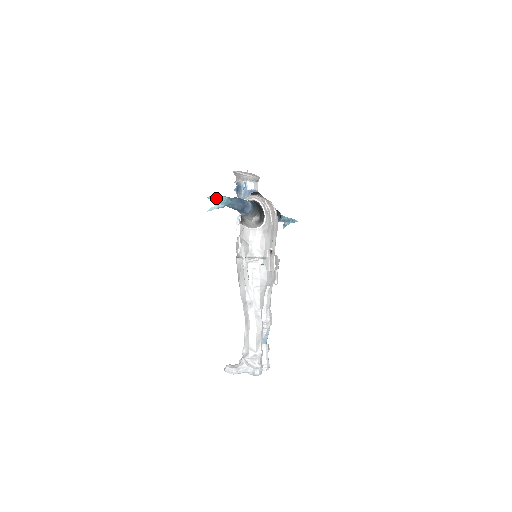
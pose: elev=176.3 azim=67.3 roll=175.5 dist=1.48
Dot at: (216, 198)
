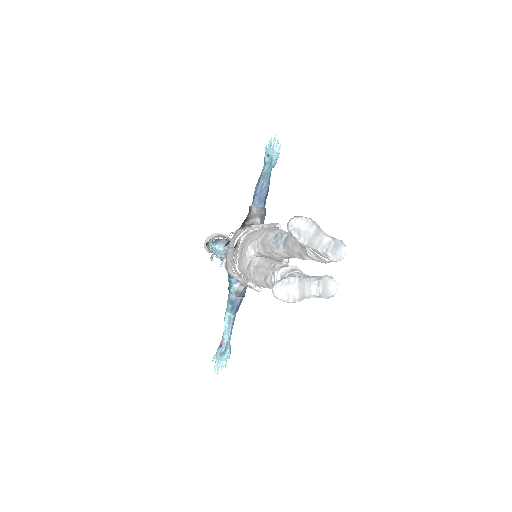
Dot at: (277, 142)
